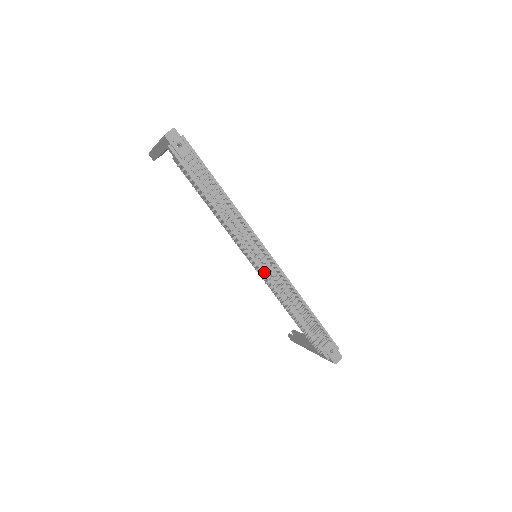
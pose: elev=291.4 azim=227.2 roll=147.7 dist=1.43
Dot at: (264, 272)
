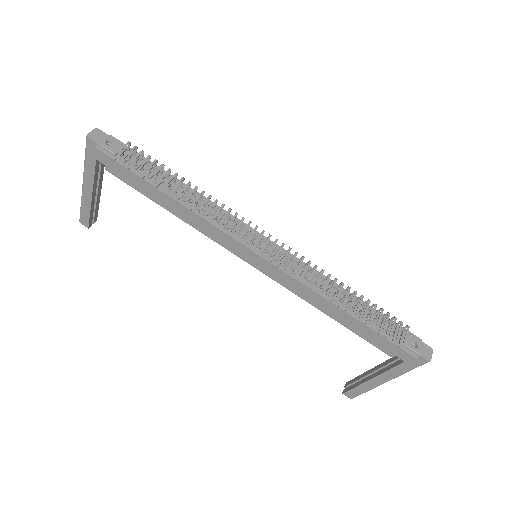
Dot at: (276, 255)
